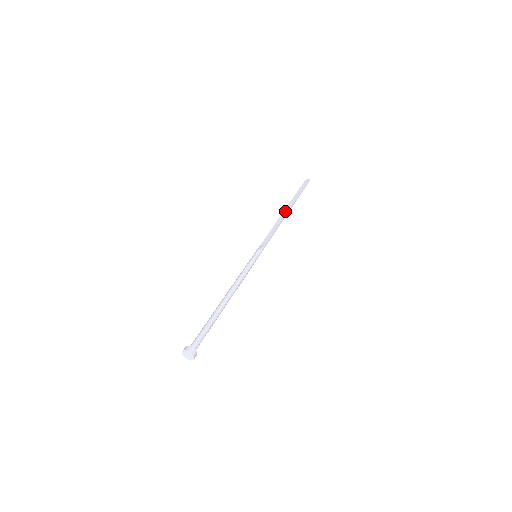
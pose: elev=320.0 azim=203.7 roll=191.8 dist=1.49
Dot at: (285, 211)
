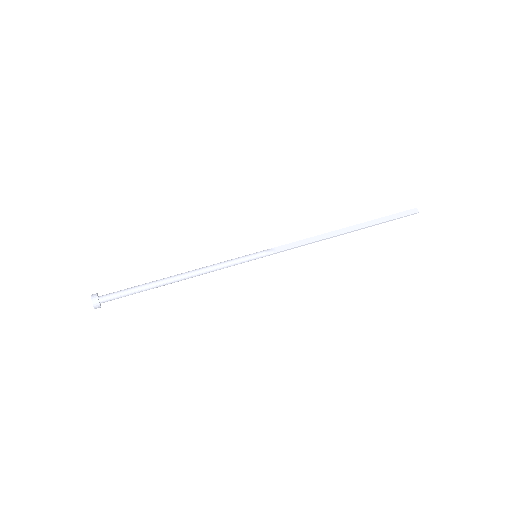
Dot at: (344, 230)
